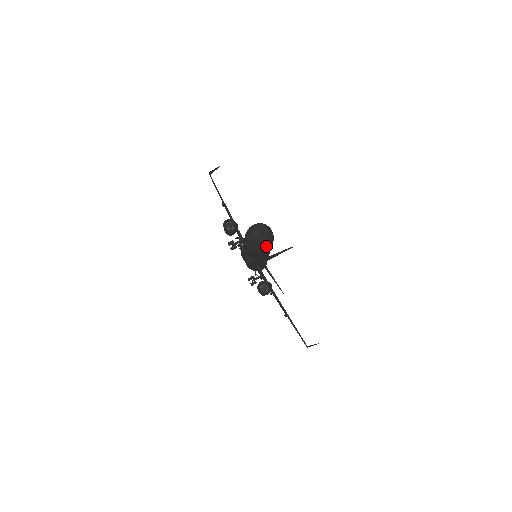
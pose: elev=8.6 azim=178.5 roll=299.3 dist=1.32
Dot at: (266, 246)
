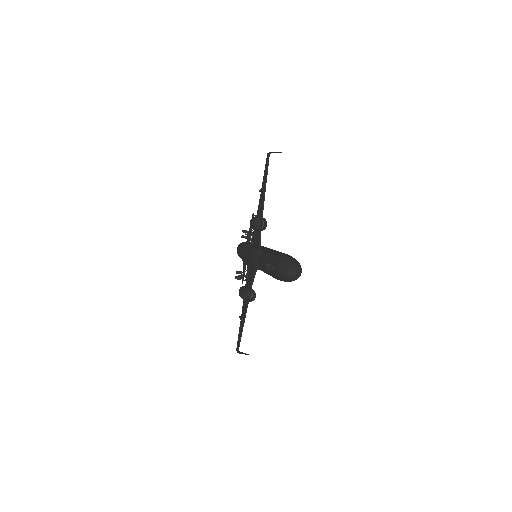
Dot at: occluded
